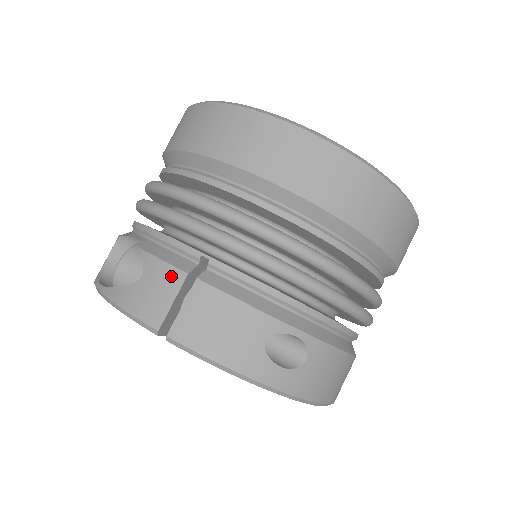
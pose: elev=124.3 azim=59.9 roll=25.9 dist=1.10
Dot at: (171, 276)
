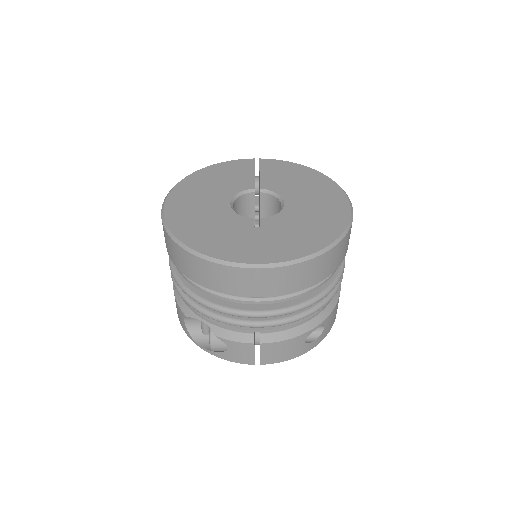
Dot at: (246, 347)
